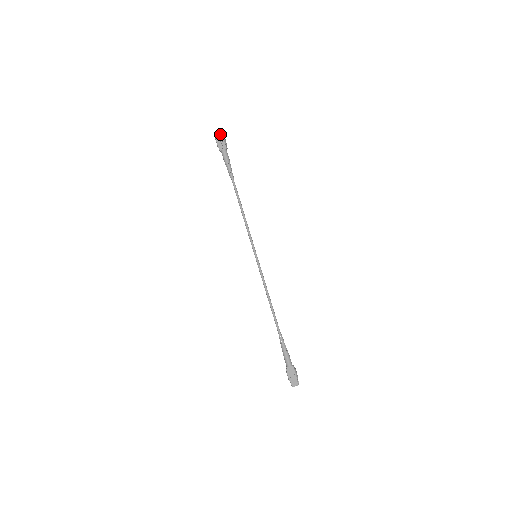
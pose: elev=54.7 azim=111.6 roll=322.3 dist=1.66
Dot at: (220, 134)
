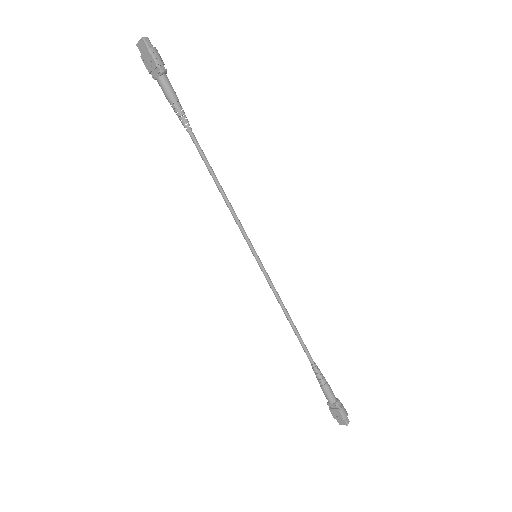
Dot at: (144, 46)
